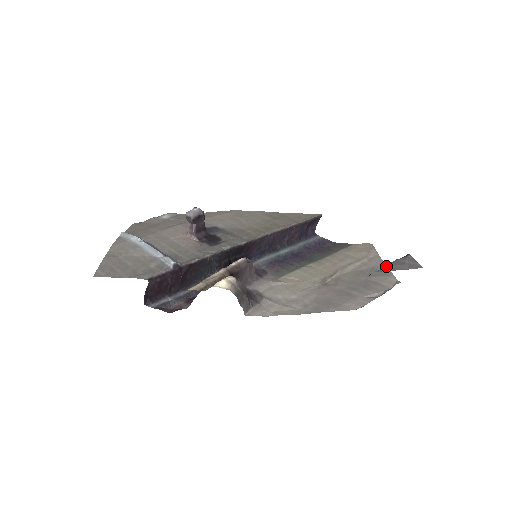
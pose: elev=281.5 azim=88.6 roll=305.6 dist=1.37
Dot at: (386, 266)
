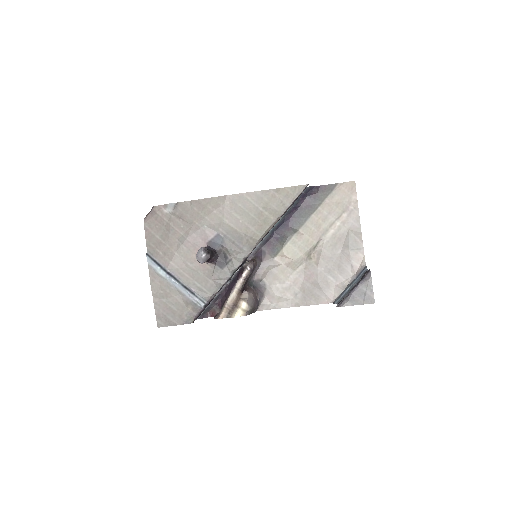
Dot at: (350, 297)
